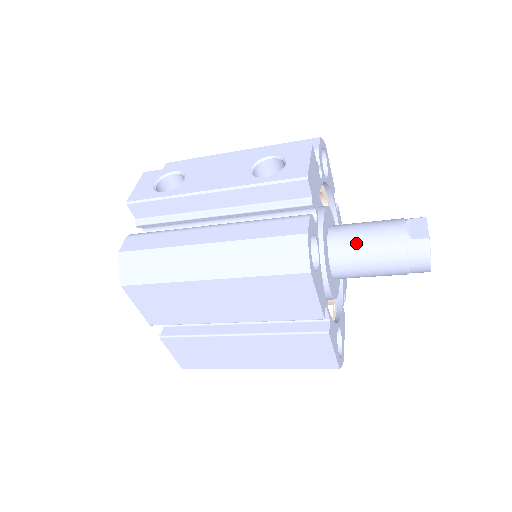
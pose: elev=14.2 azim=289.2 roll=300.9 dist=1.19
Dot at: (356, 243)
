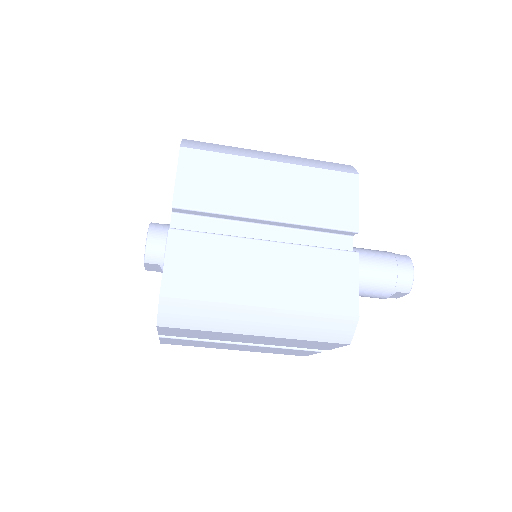
Dot at: (354, 247)
